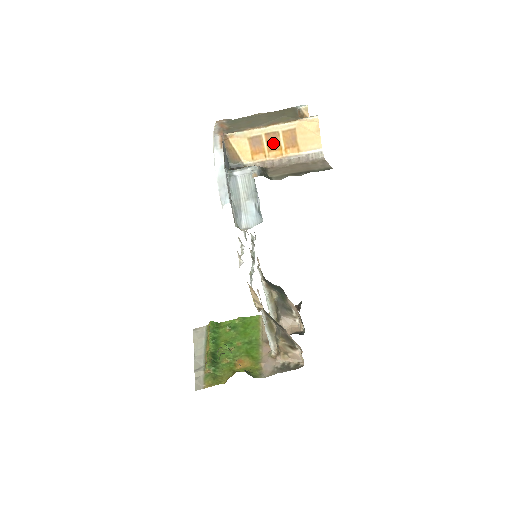
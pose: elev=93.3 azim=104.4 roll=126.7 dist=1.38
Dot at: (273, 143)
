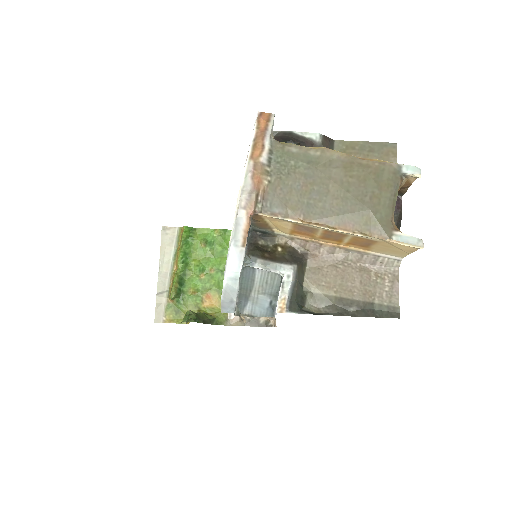
Dot at: (332, 237)
